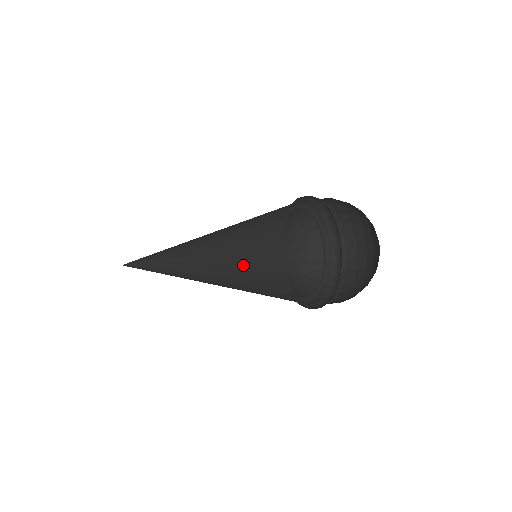
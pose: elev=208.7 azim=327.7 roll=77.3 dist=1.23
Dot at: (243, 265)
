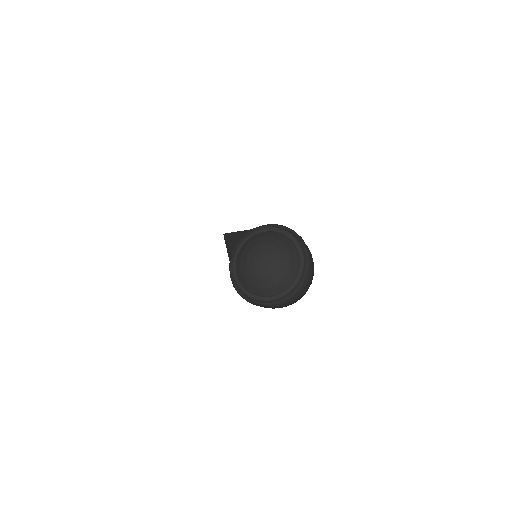
Dot at: occluded
